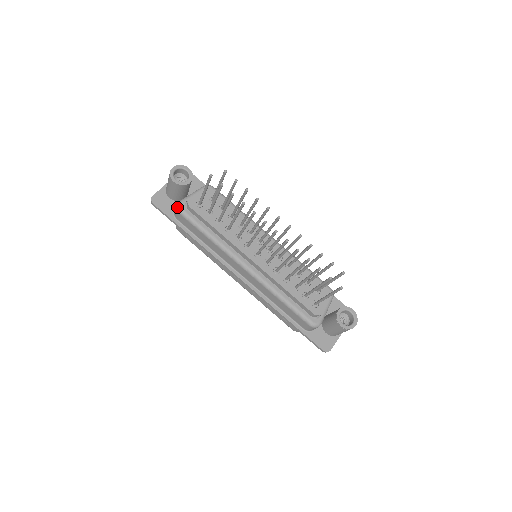
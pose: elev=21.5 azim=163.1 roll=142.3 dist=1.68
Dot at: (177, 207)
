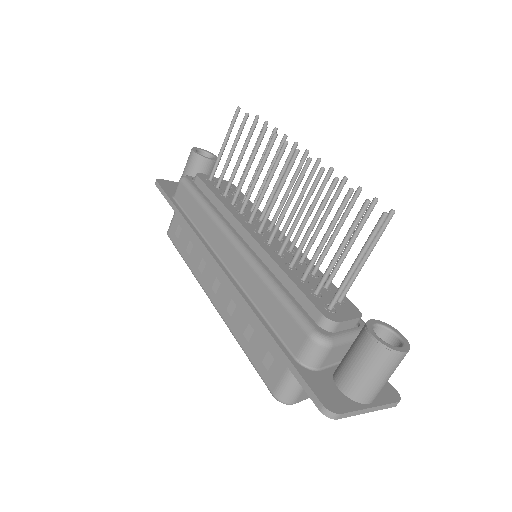
Dot at: (182, 176)
